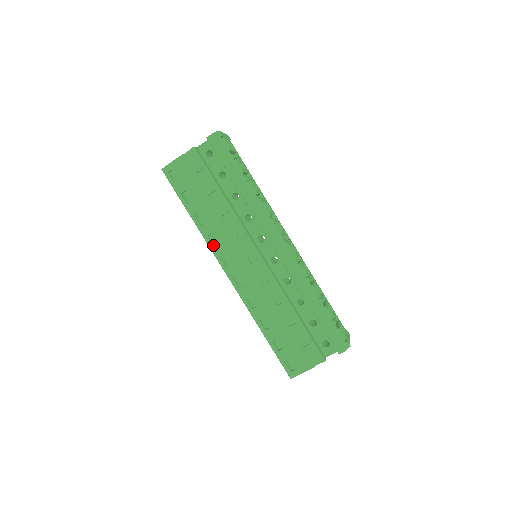
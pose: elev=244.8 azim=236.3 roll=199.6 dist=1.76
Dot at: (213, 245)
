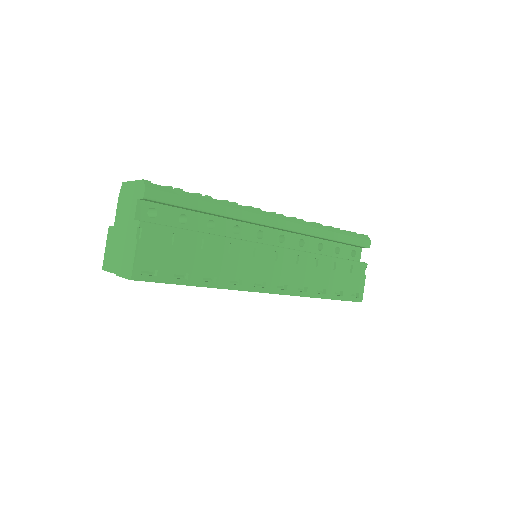
Dot at: (239, 285)
